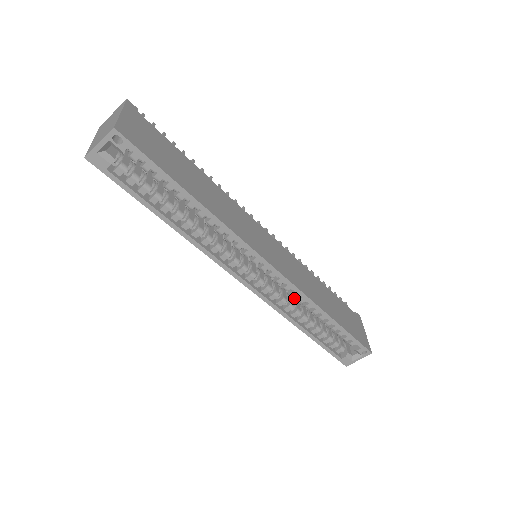
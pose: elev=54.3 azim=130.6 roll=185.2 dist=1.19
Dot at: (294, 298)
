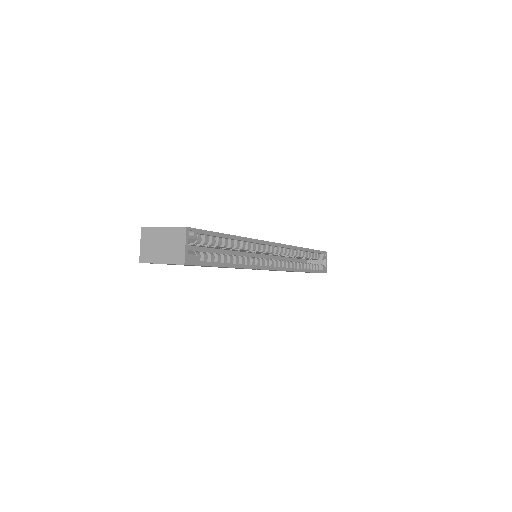
Dot at: occluded
